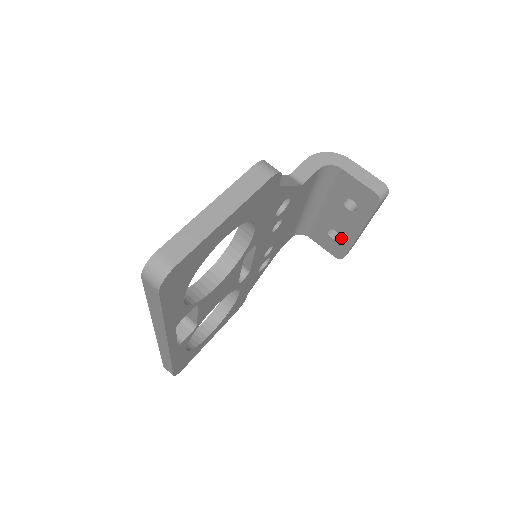
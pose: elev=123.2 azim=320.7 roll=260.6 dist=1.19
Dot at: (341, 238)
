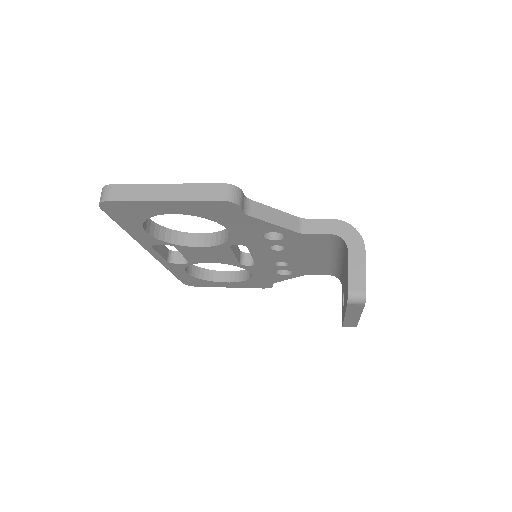
Dot at: occluded
